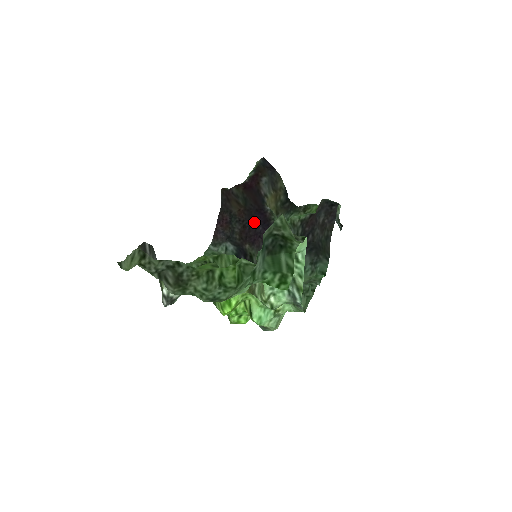
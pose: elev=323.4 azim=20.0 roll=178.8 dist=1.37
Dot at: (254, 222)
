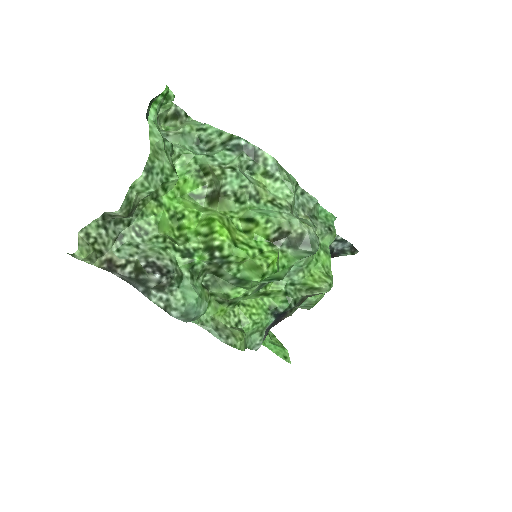
Dot at: occluded
